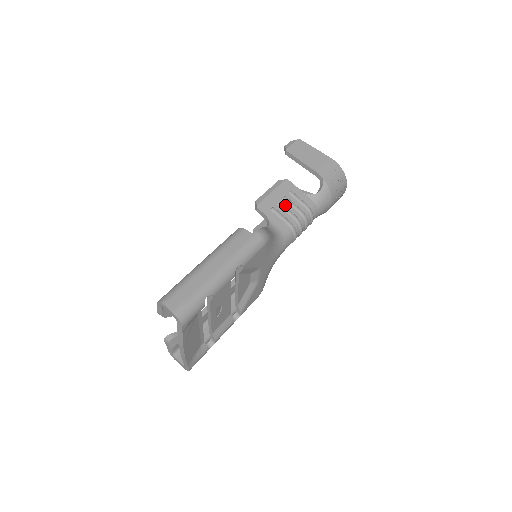
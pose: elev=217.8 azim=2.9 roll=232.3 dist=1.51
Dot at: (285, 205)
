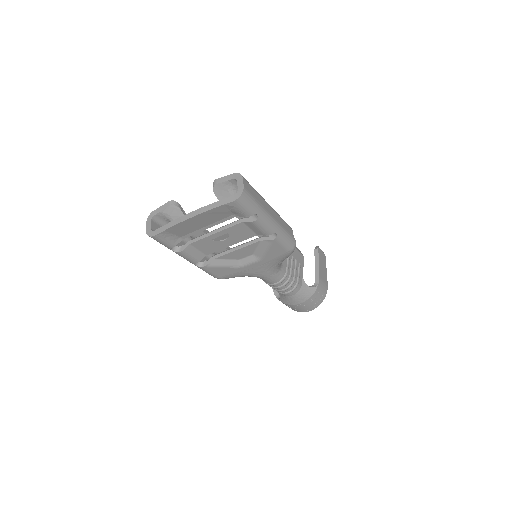
Dot at: (294, 263)
